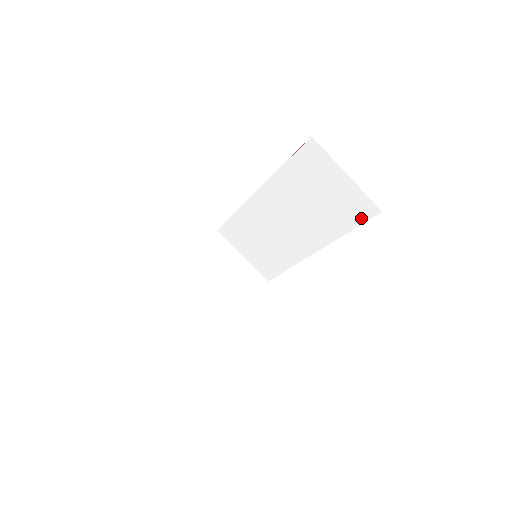
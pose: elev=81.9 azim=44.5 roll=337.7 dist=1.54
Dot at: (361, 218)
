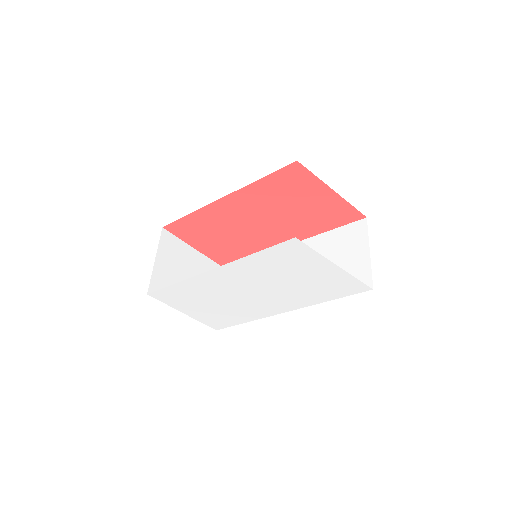
Dot at: occluded
